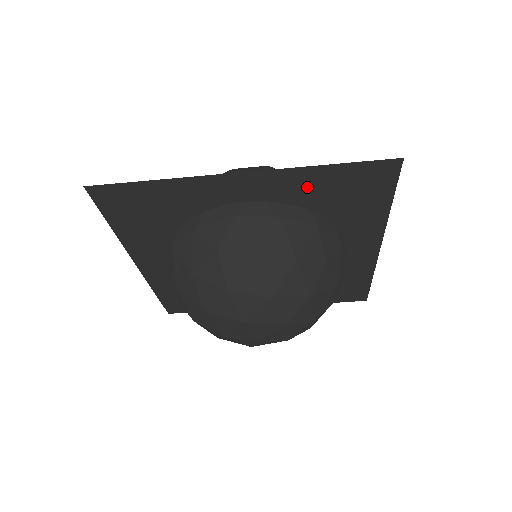
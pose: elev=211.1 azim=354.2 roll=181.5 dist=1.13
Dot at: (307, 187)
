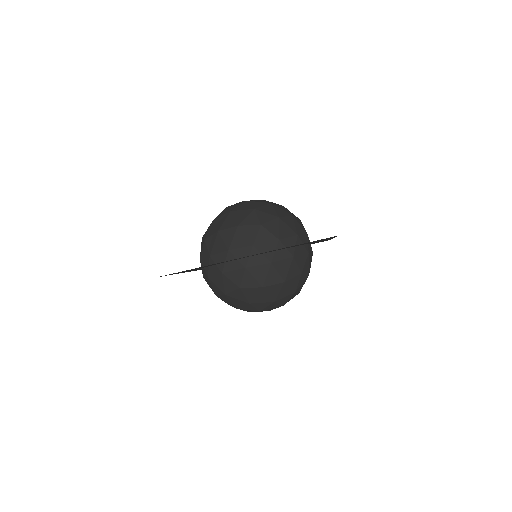
Dot at: occluded
